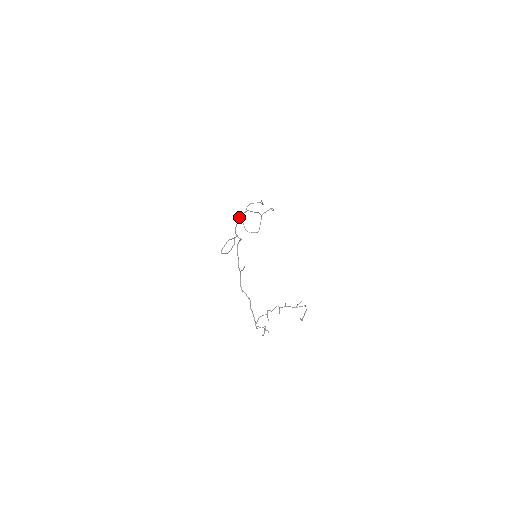
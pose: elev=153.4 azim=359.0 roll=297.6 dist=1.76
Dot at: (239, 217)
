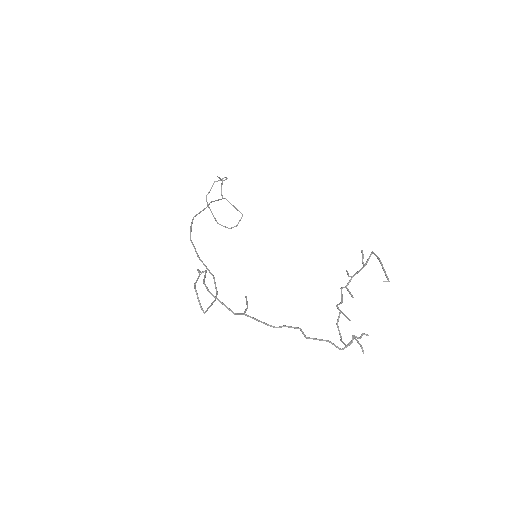
Dot at: (190, 238)
